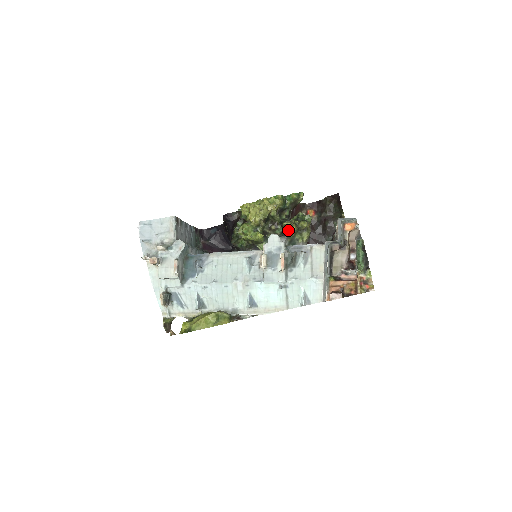
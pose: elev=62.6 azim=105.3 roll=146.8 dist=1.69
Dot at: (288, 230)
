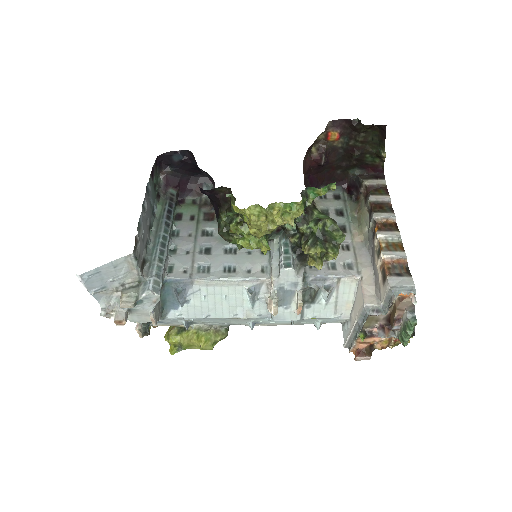
Dot at: (310, 265)
